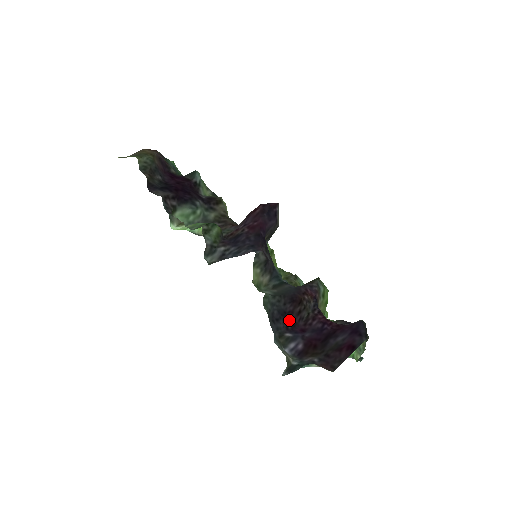
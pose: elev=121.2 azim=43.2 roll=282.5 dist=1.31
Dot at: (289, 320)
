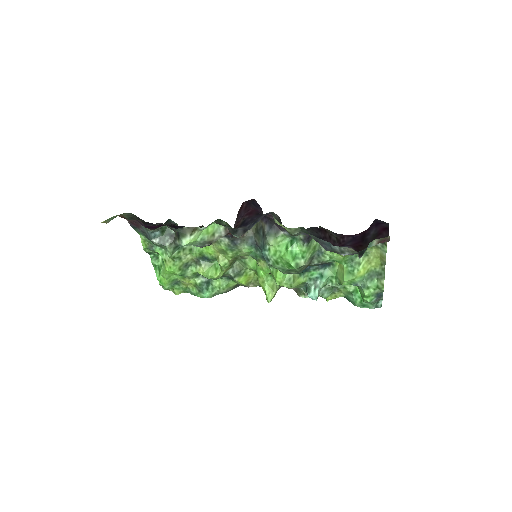
Dot at: occluded
